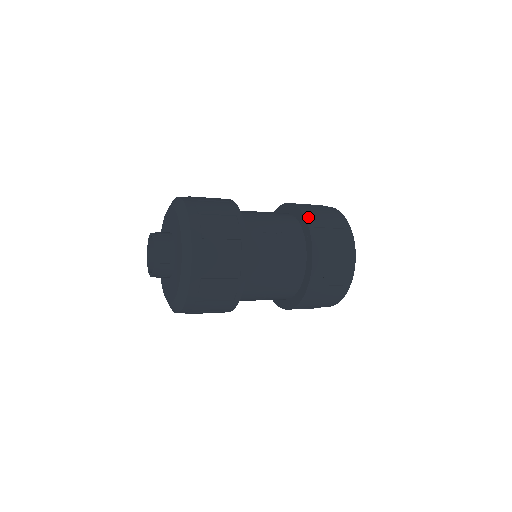
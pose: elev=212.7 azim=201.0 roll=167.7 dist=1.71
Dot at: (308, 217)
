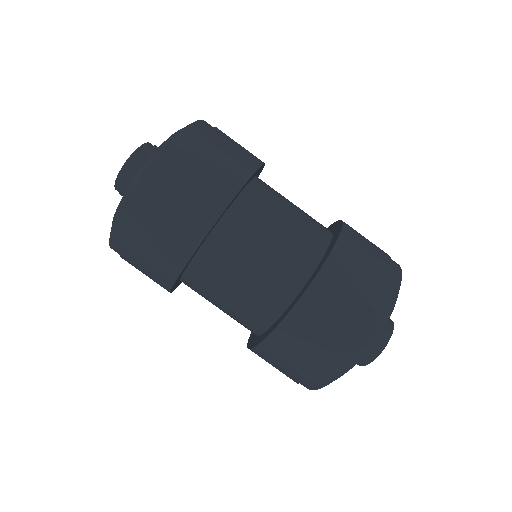
Dot at: occluded
